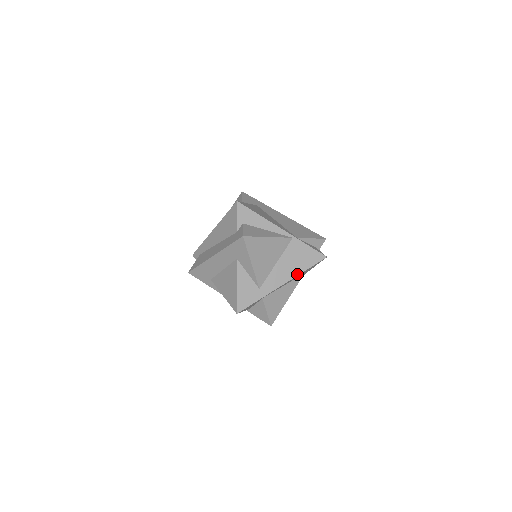
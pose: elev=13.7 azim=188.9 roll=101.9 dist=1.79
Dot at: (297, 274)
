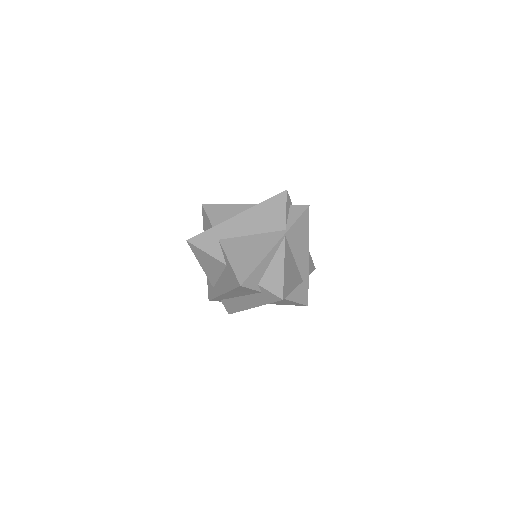
Dot at: (308, 241)
